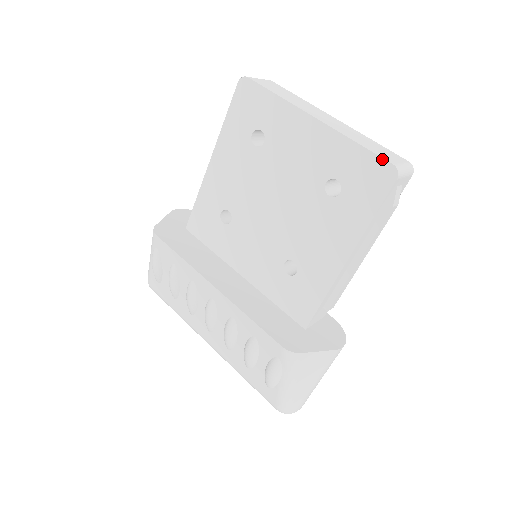
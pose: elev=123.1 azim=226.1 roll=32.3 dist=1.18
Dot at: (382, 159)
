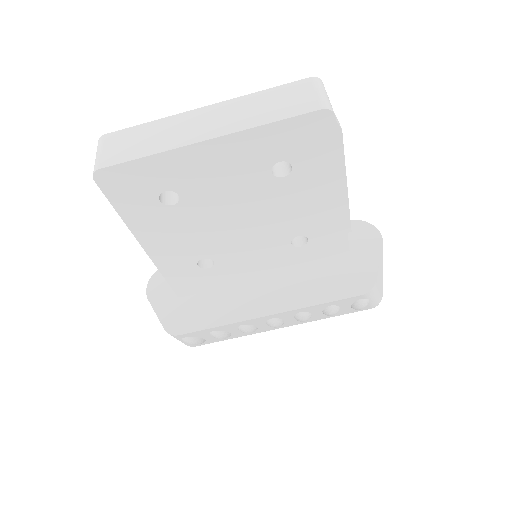
Dot at: (307, 114)
